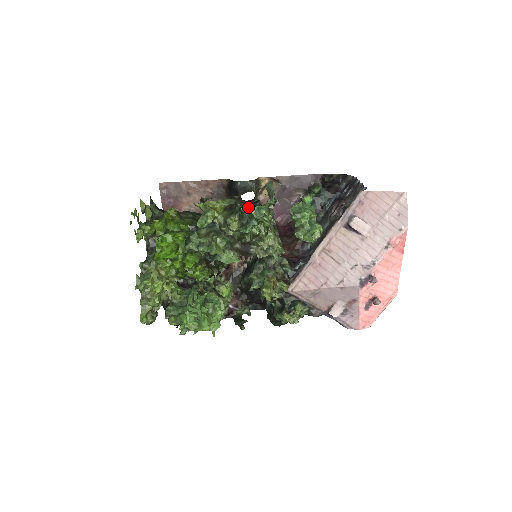
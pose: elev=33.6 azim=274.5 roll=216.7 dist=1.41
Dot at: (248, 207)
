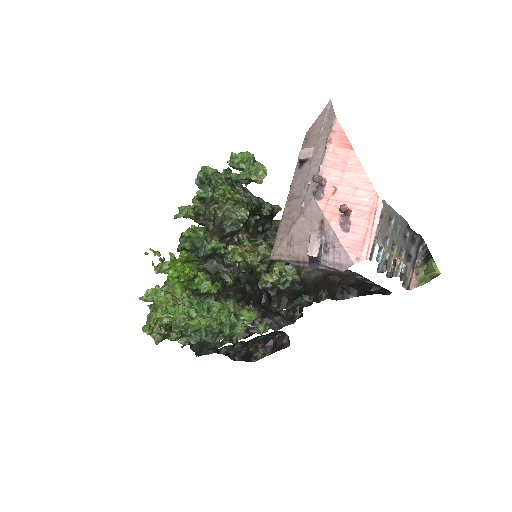
Dot at: occluded
